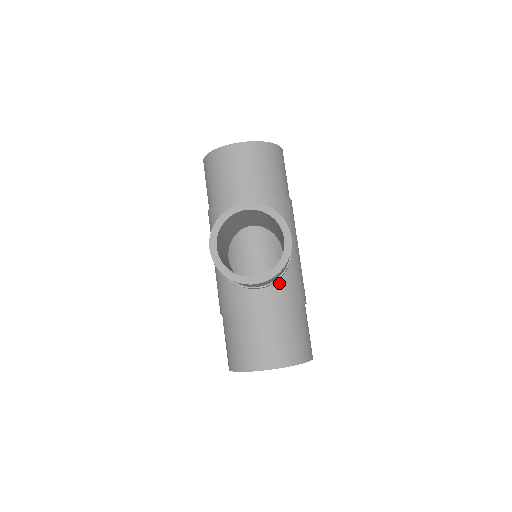
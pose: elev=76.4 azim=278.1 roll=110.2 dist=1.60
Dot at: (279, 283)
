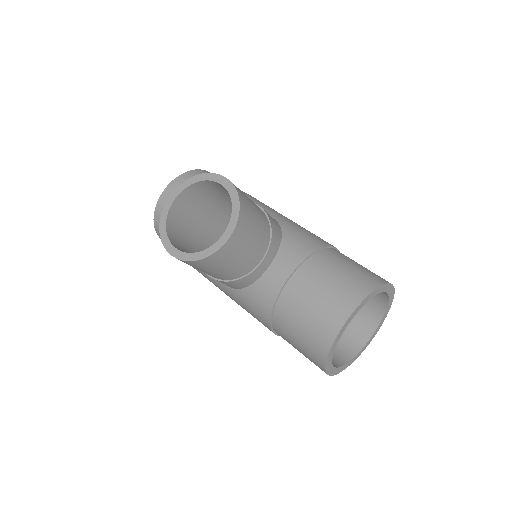
Dot at: (283, 246)
